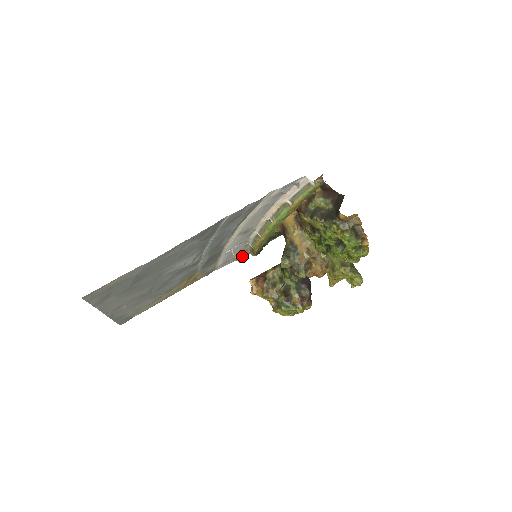
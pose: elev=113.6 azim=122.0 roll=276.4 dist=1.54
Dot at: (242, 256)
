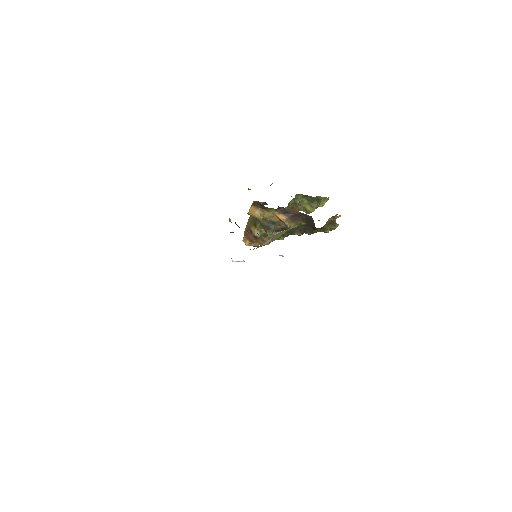
Dot at: occluded
